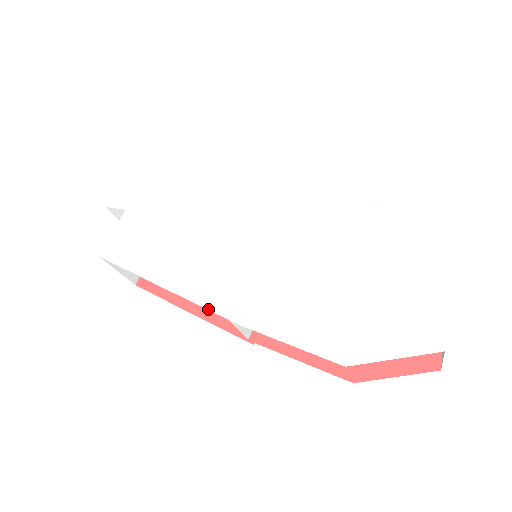
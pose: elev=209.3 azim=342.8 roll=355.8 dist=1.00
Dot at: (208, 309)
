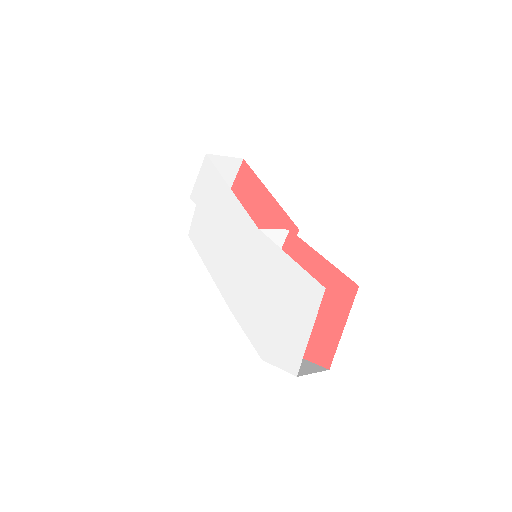
Dot at: (222, 295)
